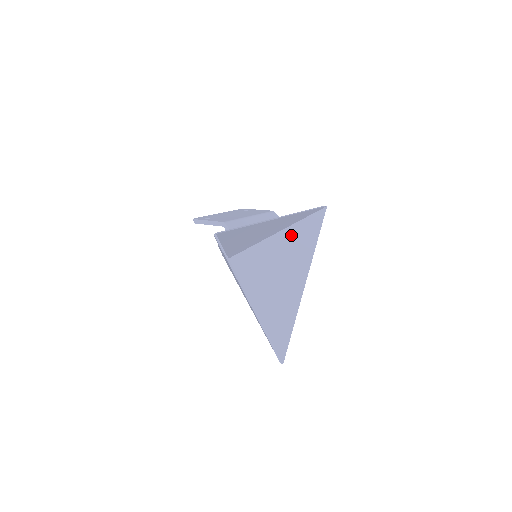
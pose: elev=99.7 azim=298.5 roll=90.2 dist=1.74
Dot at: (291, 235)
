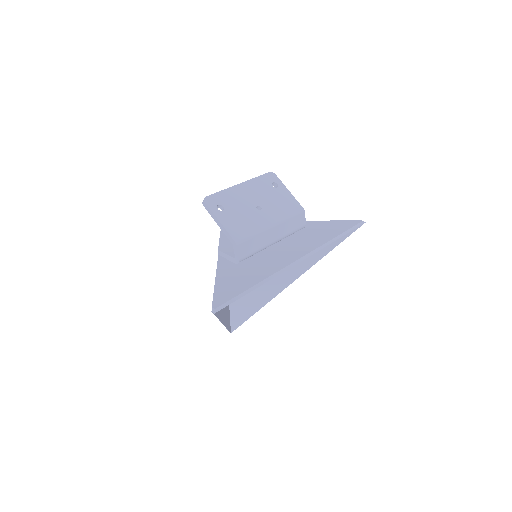
Dot at: occluded
